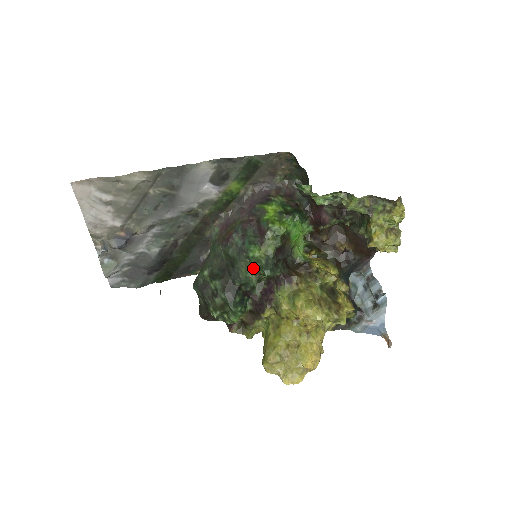
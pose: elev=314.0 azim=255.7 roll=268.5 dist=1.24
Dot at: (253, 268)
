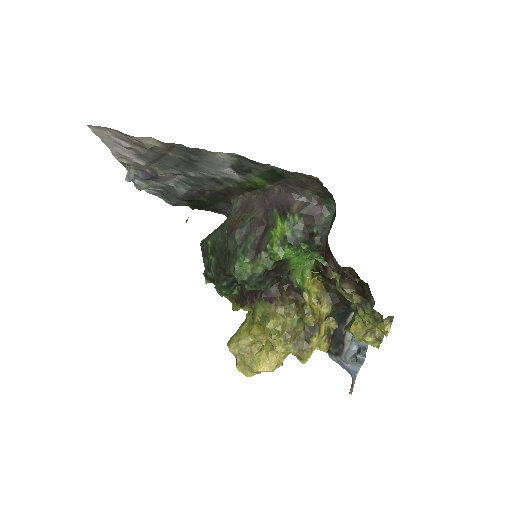
Dot at: occluded
